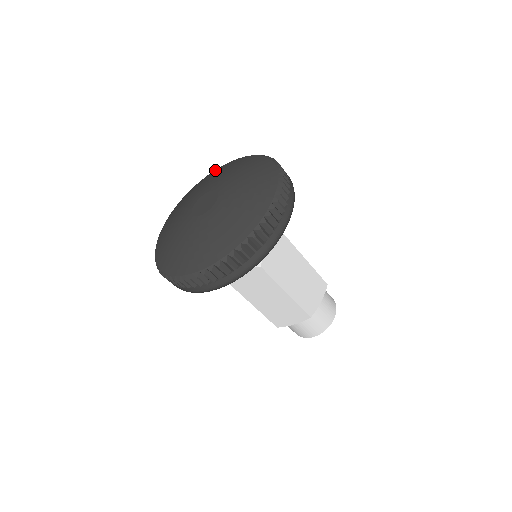
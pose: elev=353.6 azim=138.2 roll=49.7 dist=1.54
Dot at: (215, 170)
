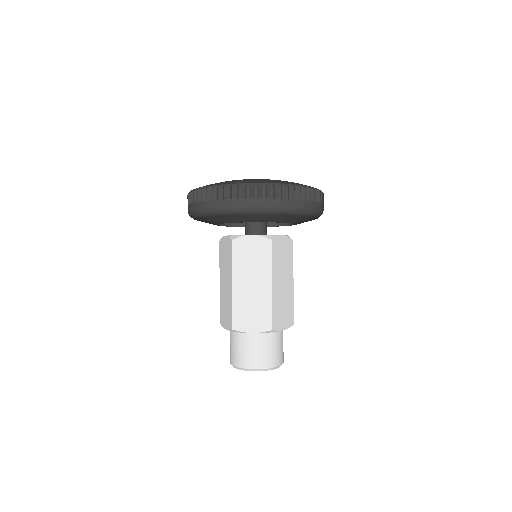
Dot at: occluded
